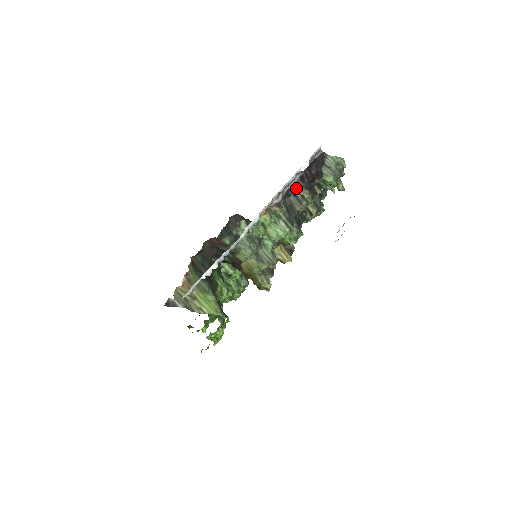
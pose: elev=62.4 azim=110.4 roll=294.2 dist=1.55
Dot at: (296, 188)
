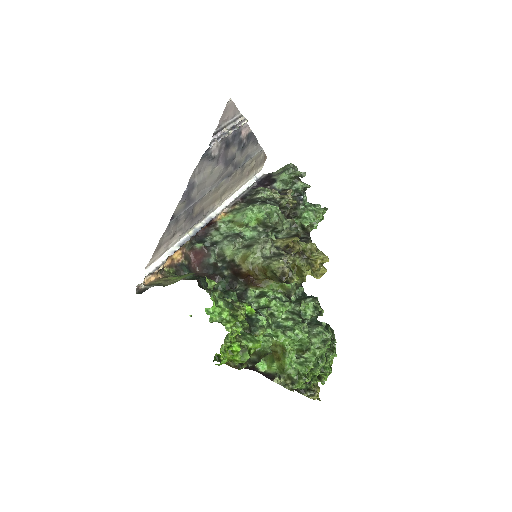
Dot at: (250, 193)
